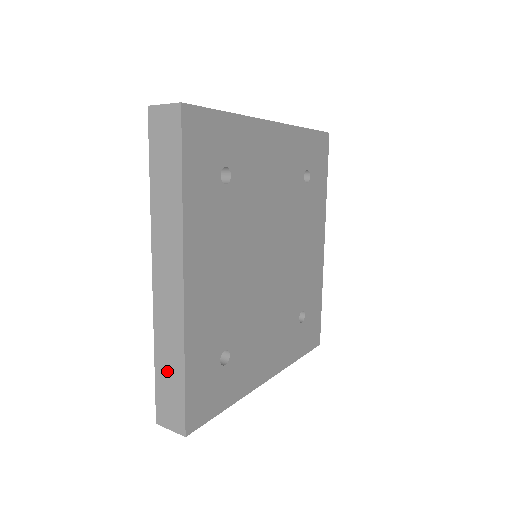
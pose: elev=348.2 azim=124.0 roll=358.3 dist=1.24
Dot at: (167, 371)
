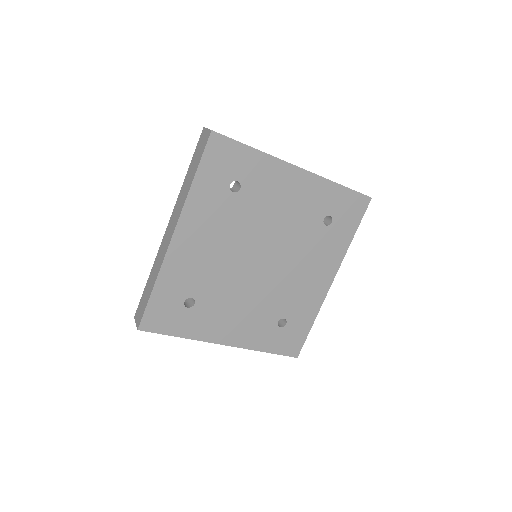
Dot at: (149, 287)
